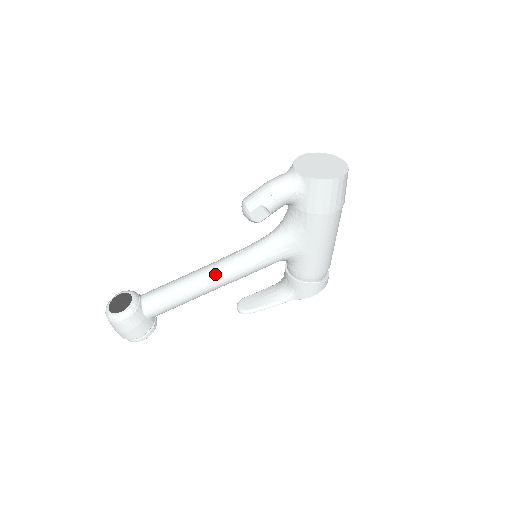
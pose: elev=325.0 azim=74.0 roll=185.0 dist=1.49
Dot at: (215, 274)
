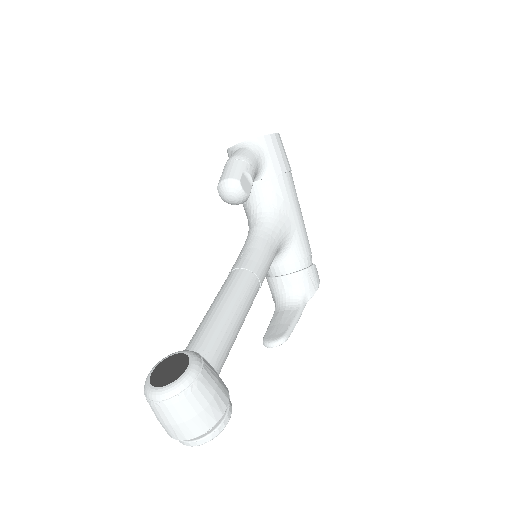
Dot at: (243, 278)
